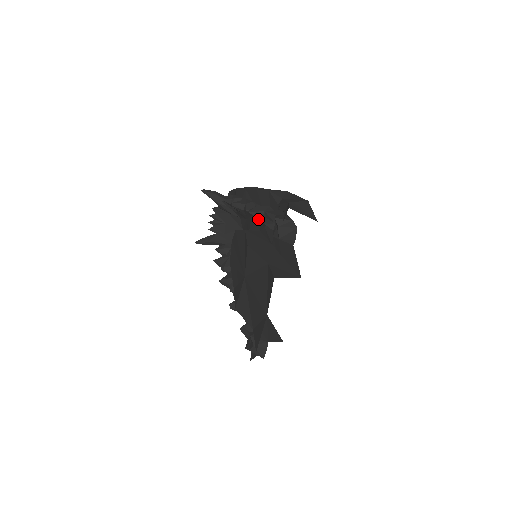
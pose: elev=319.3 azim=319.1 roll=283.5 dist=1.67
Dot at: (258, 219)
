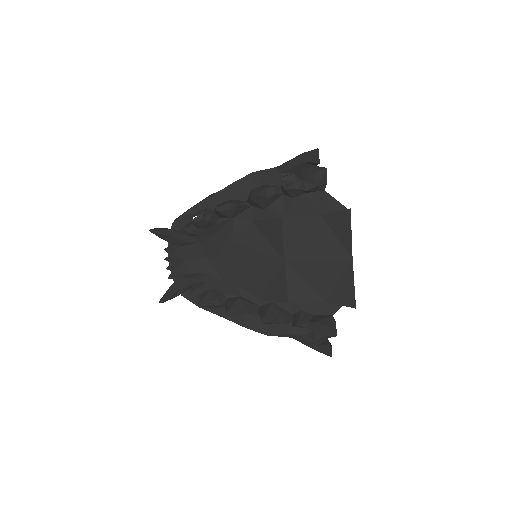
Dot at: (263, 199)
